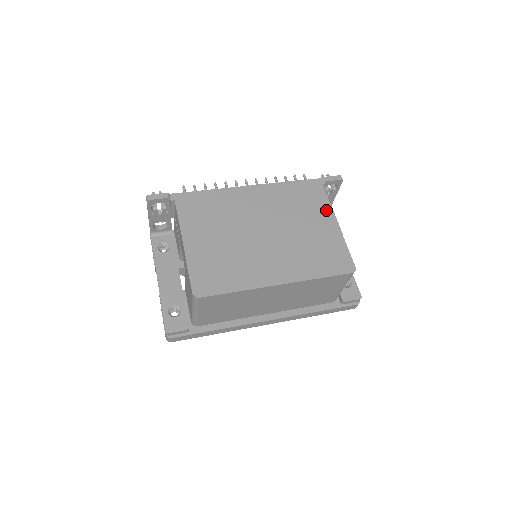
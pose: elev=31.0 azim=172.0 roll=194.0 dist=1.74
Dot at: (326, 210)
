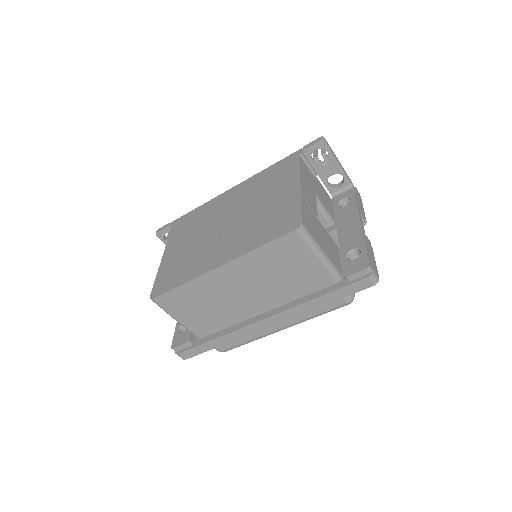
Dot at: (292, 177)
